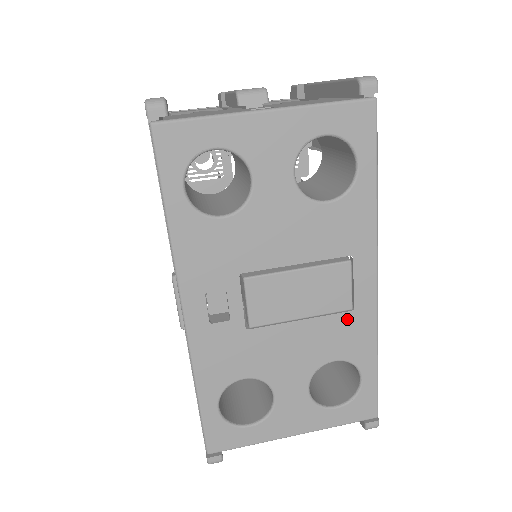
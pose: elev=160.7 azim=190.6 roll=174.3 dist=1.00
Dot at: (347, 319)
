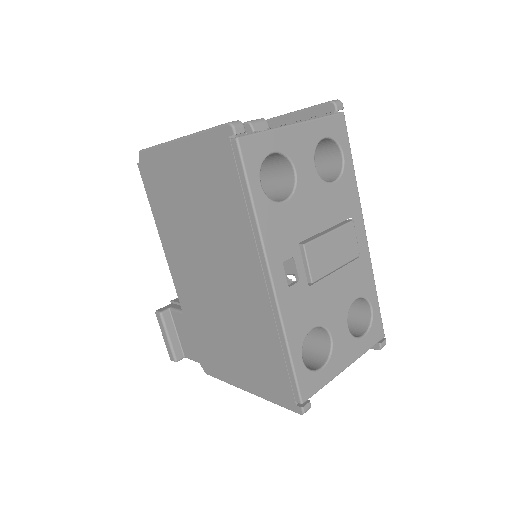
Dot at: (357, 265)
